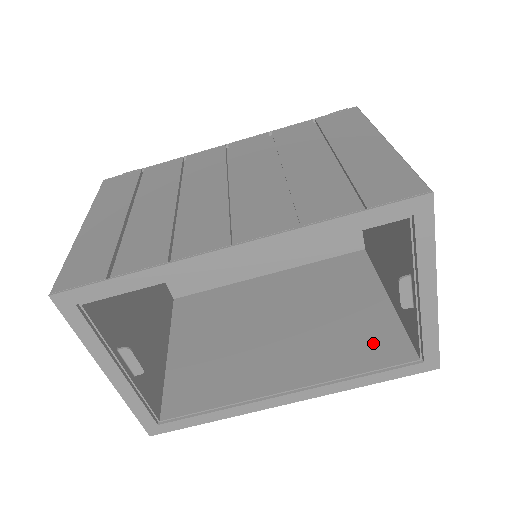
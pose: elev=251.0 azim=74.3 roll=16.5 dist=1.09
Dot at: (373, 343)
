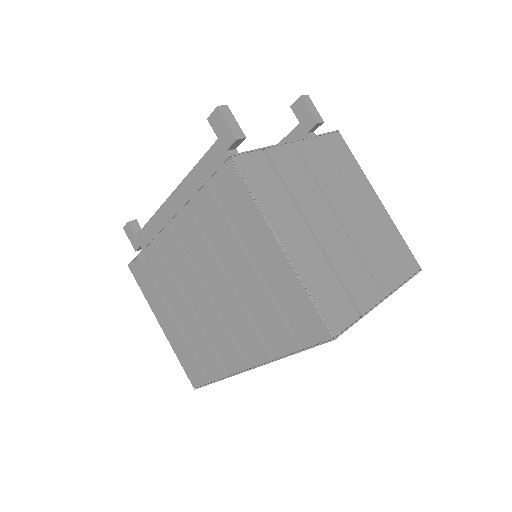
Dot at: occluded
